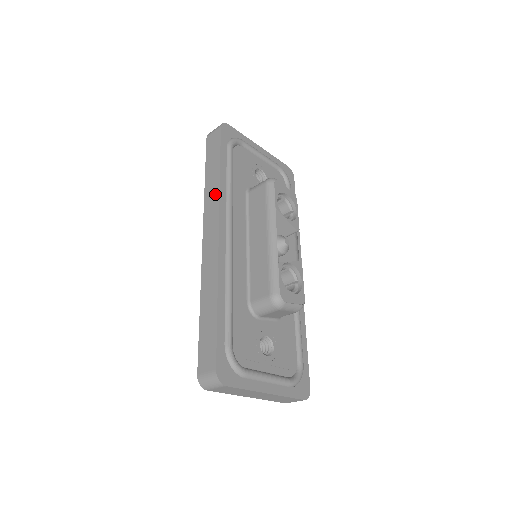
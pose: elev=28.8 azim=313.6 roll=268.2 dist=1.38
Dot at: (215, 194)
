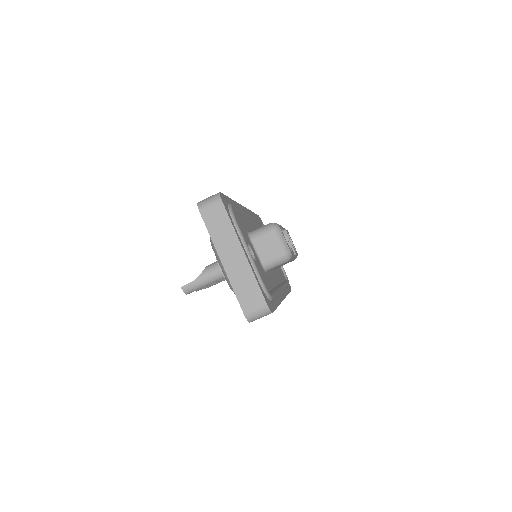
Dot at: occluded
